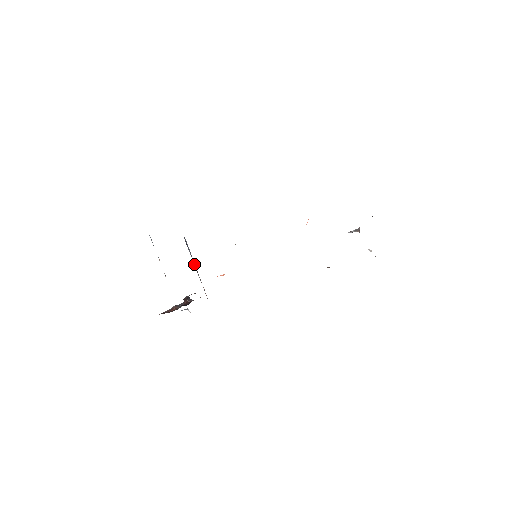
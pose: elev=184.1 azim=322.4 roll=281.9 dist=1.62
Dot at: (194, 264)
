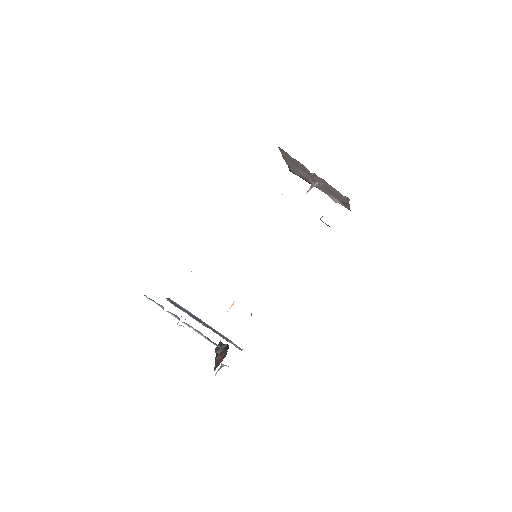
Dot at: (196, 319)
